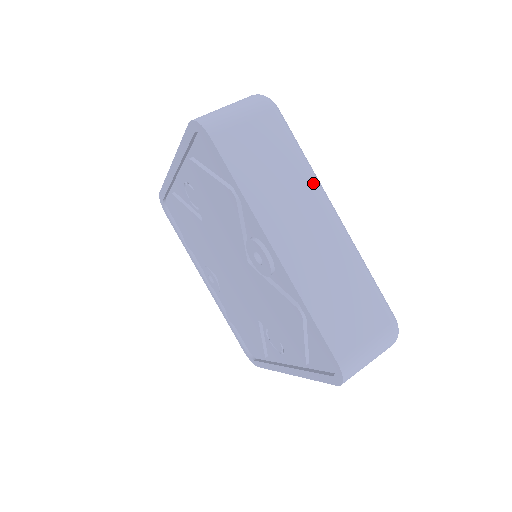
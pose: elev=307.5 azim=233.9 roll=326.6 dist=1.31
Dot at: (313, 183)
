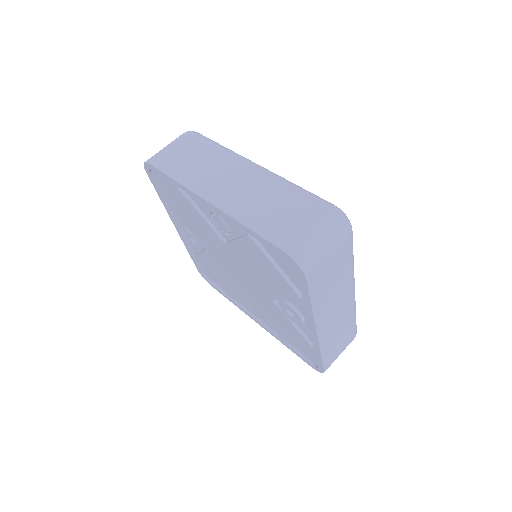
Dot at: (352, 278)
